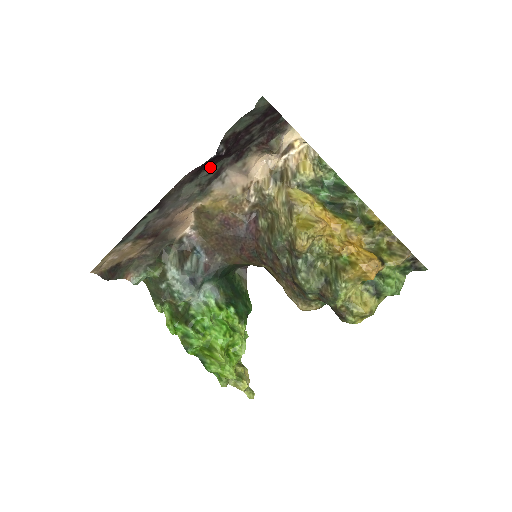
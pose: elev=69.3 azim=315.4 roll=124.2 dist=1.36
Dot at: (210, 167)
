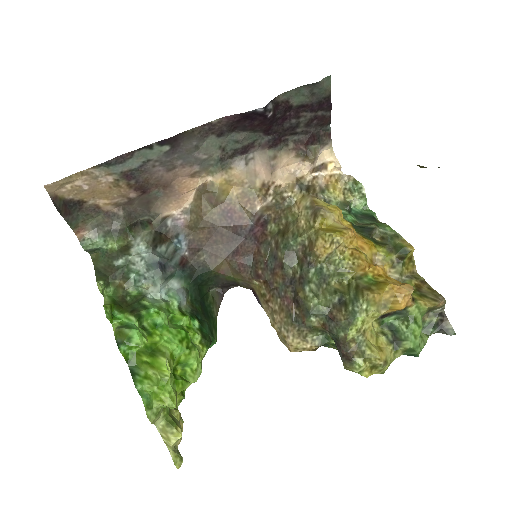
Dot at: (245, 132)
